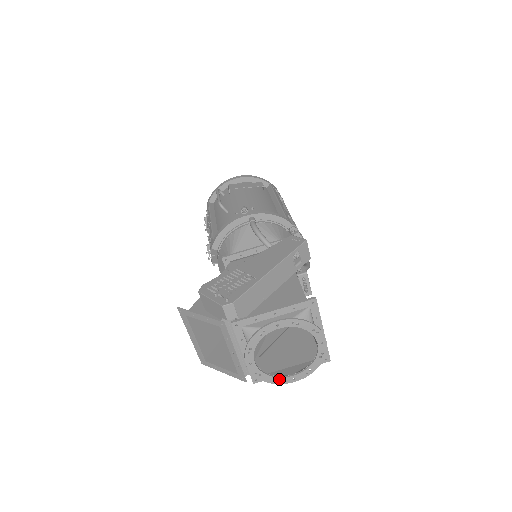
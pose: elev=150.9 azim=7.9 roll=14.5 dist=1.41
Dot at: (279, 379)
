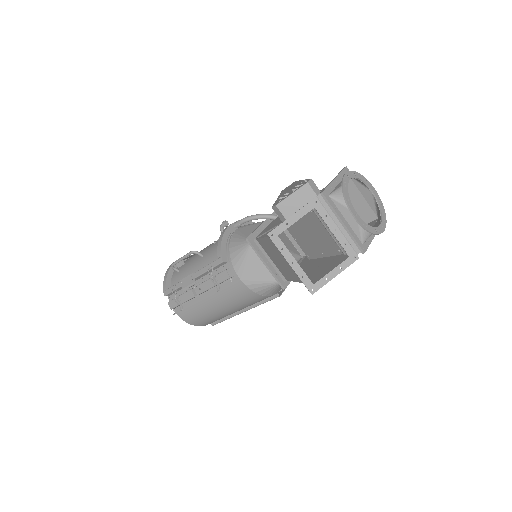
Dot at: (377, 229)
